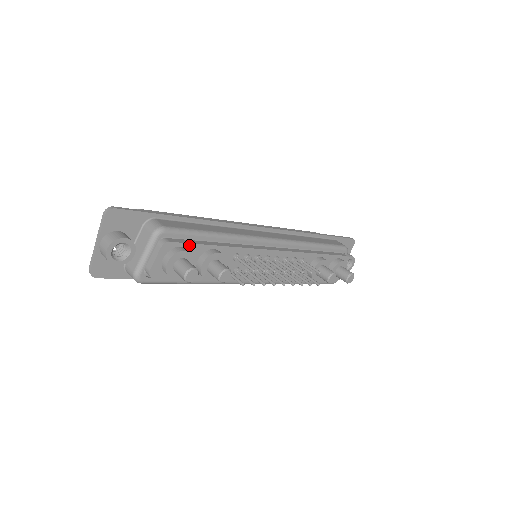
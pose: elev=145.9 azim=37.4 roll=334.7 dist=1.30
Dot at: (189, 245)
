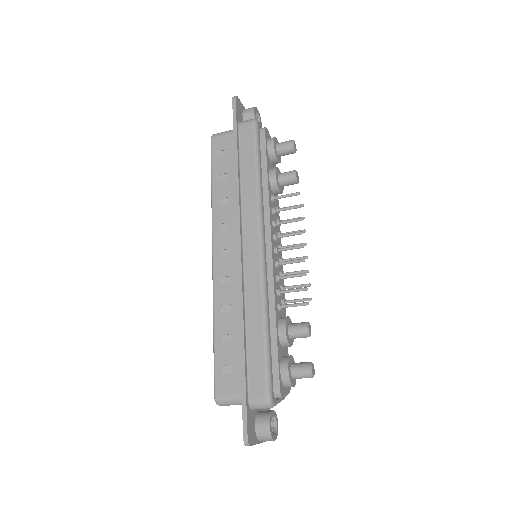
Dot at: (275, 165)
